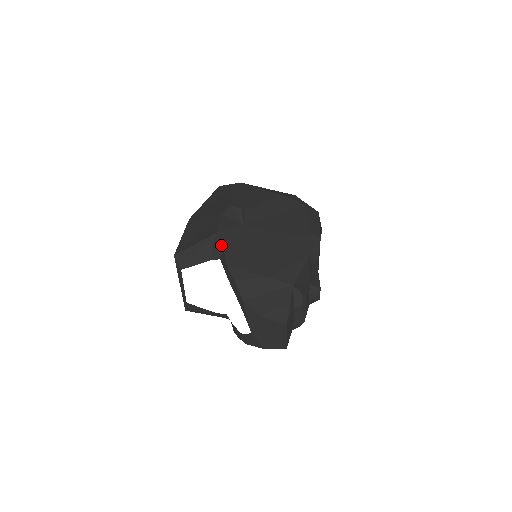
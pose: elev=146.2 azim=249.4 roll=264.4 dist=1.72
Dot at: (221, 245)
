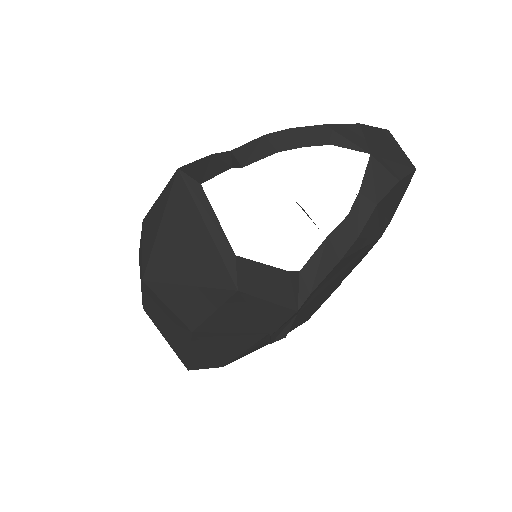
Dot at: (231, 153)
